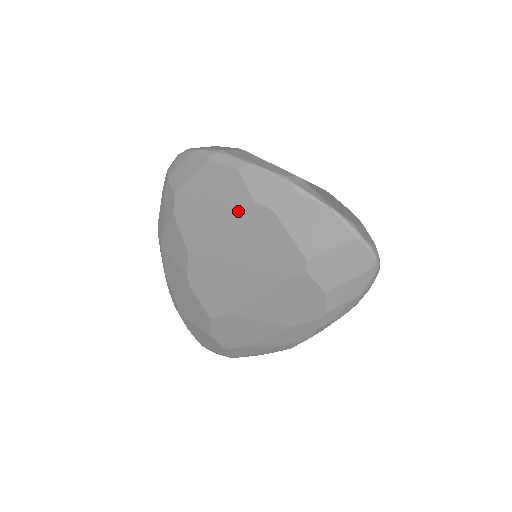
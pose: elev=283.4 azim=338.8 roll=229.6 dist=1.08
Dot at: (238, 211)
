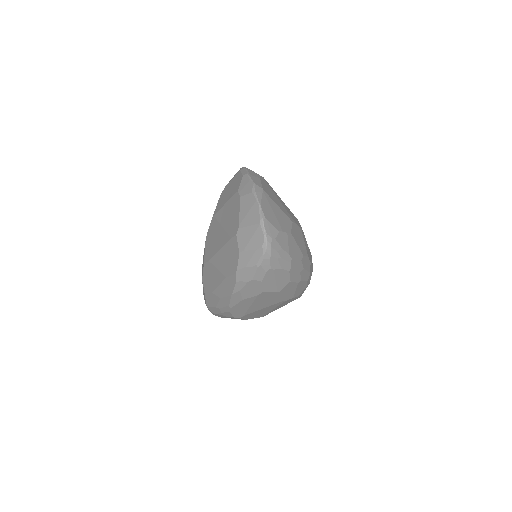
Dot at: (232, 195)
